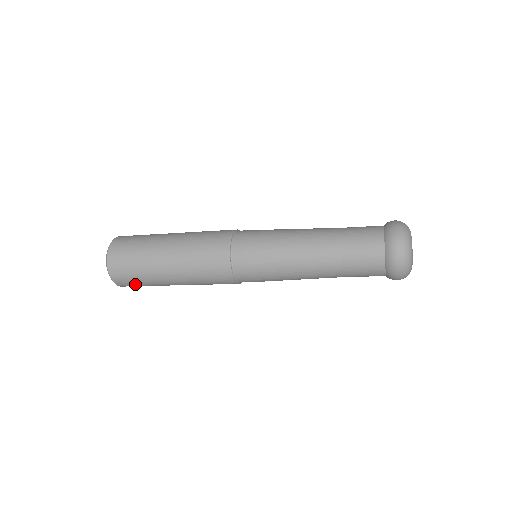
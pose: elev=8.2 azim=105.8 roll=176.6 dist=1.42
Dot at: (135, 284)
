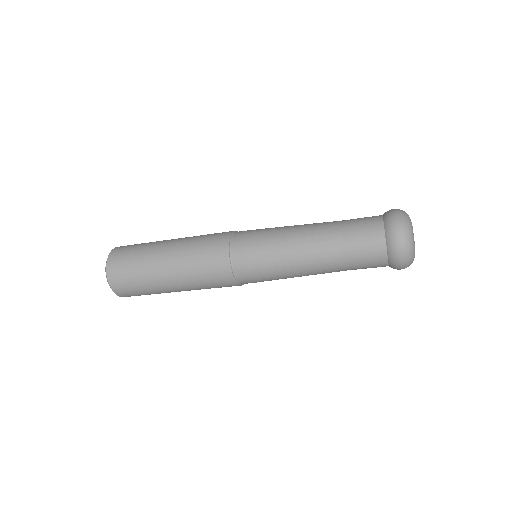
Dot at: (131, 287)
